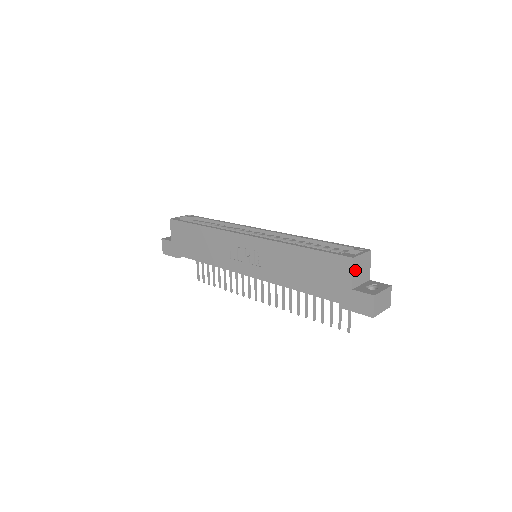
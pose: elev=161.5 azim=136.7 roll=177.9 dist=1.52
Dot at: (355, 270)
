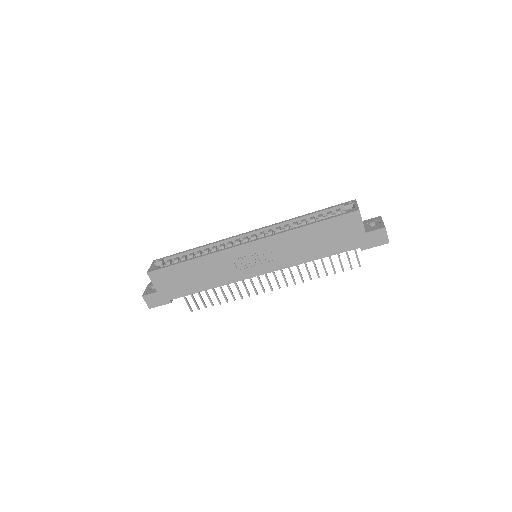
Dot at: (361, 218)
